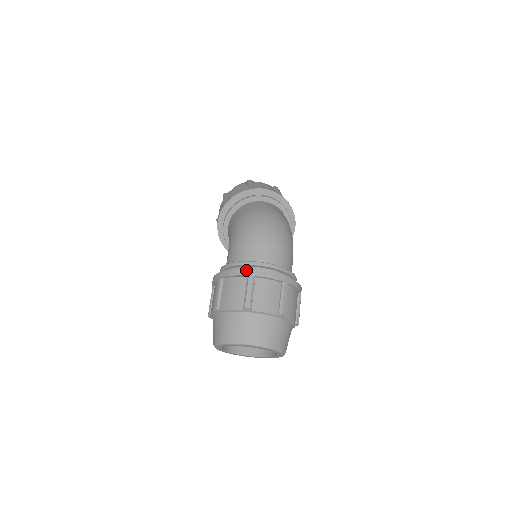
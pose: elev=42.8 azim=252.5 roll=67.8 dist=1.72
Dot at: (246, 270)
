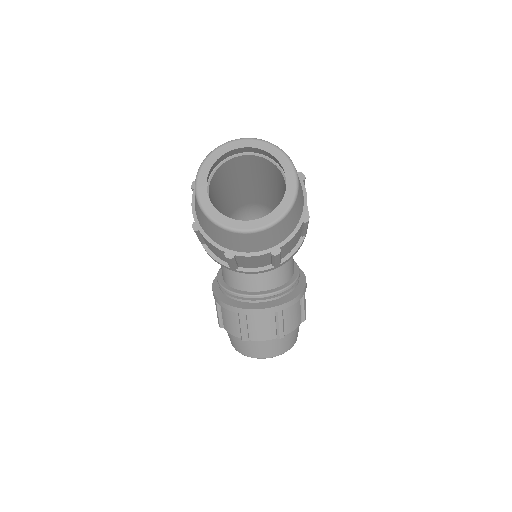
Dot at: occluded
